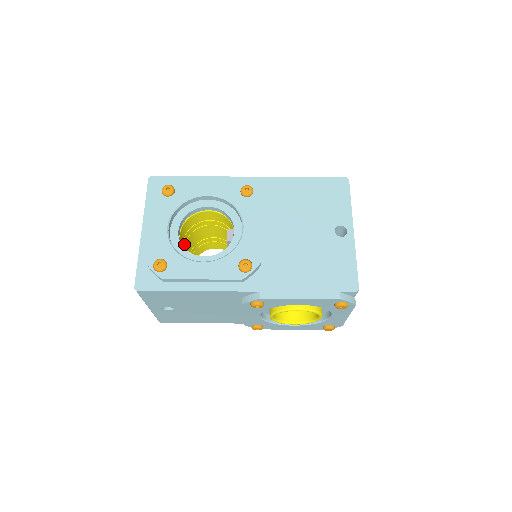
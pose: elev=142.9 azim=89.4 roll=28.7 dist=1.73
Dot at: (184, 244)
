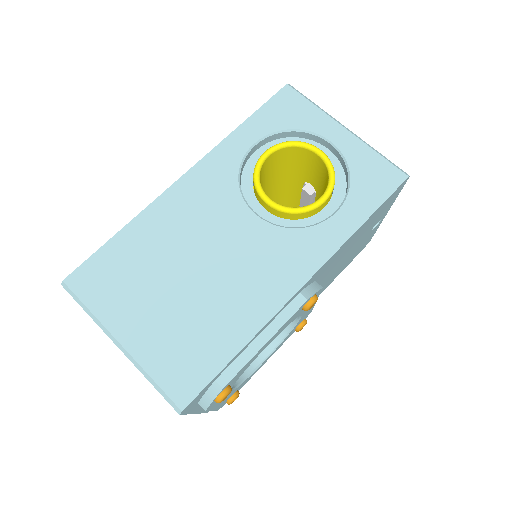
Dot at: occluded
